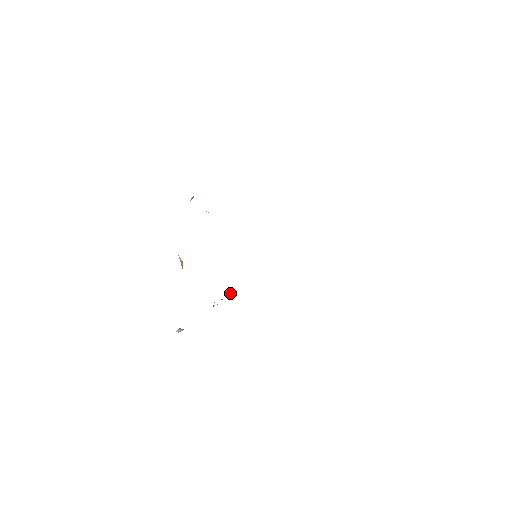
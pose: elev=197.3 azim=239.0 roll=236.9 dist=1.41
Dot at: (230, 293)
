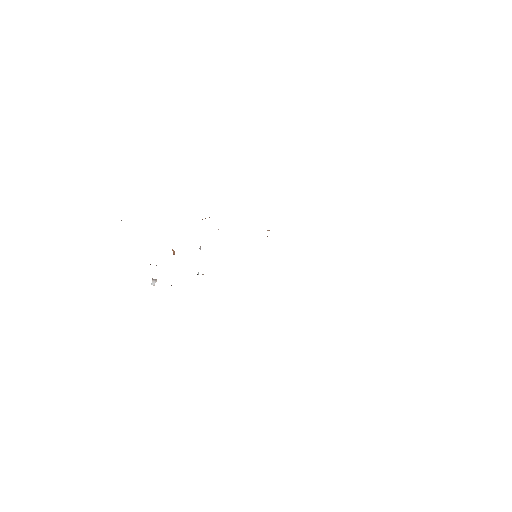
Dot at: (200, 248)
